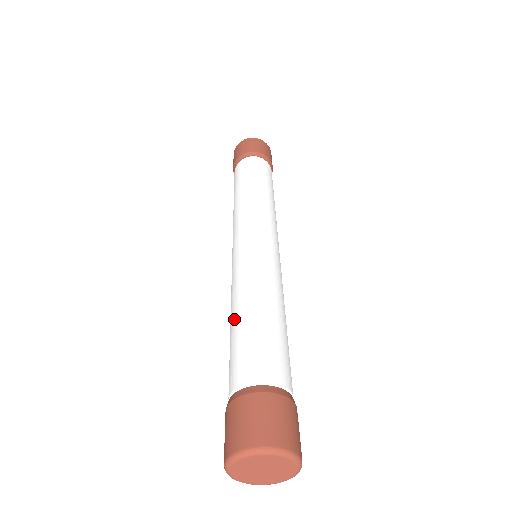
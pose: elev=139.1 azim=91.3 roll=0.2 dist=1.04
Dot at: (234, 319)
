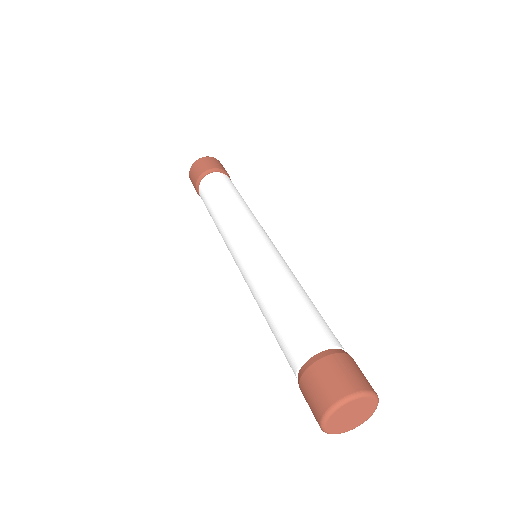
Dot at: (270, 310)
